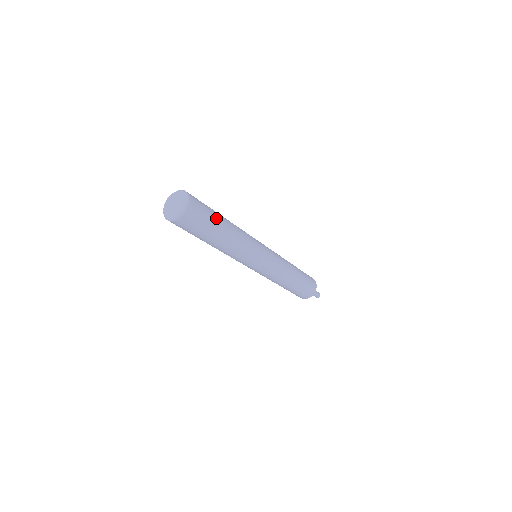
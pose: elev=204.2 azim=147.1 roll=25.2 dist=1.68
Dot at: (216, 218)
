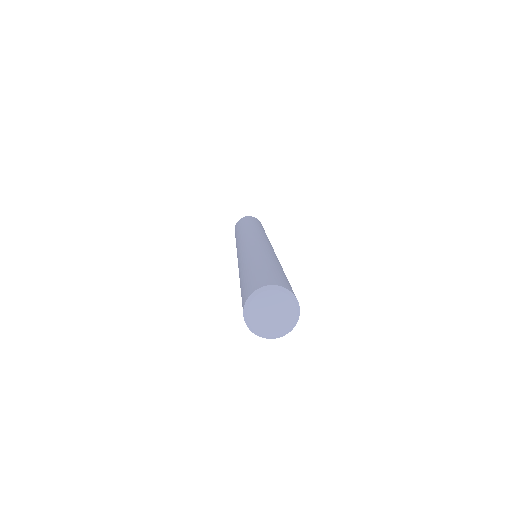
Dot at: occluded
